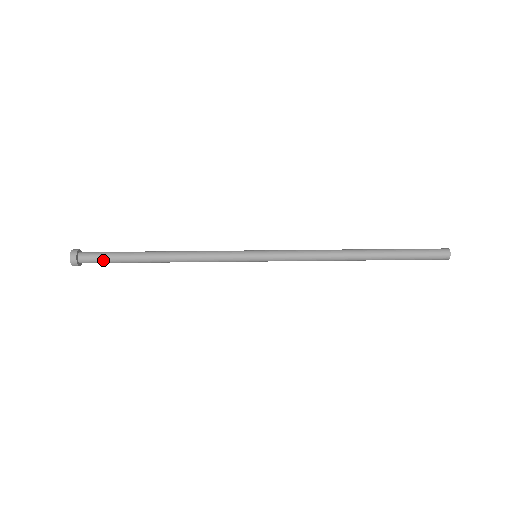
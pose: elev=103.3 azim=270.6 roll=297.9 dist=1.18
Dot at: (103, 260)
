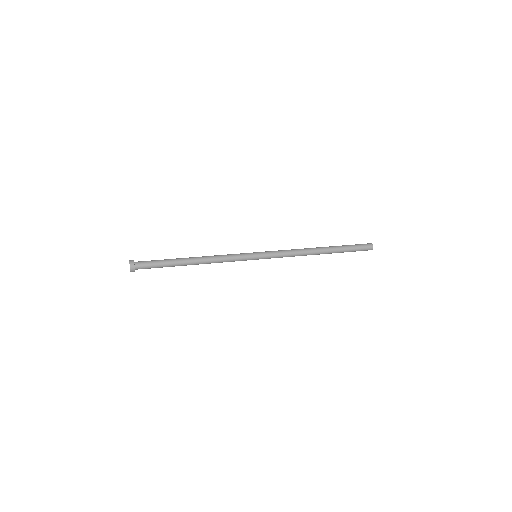
Dot at: (153, 261)
